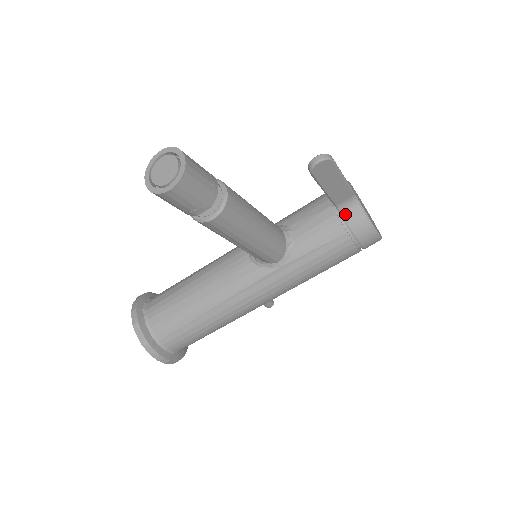
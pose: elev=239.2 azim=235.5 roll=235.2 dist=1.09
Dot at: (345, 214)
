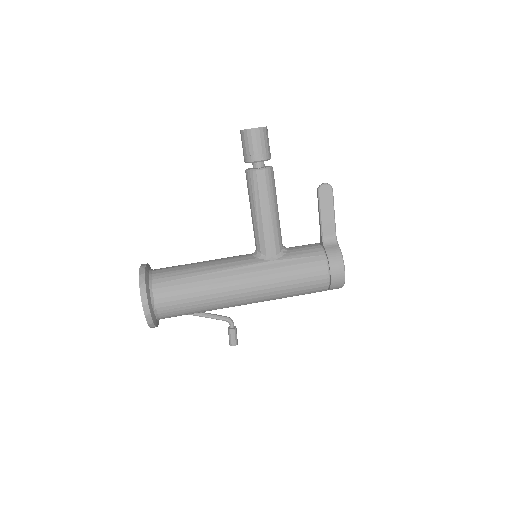
Dot at: (327, 245)
